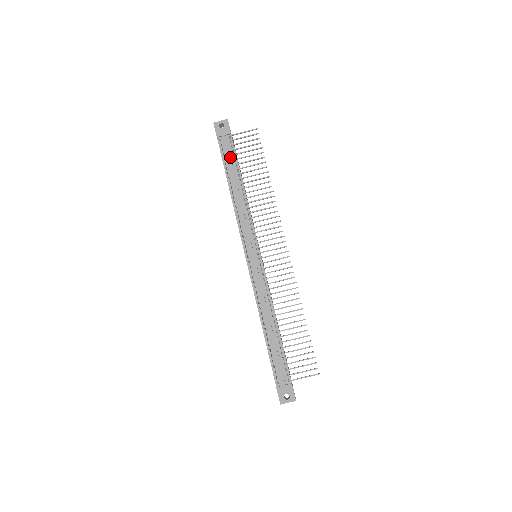
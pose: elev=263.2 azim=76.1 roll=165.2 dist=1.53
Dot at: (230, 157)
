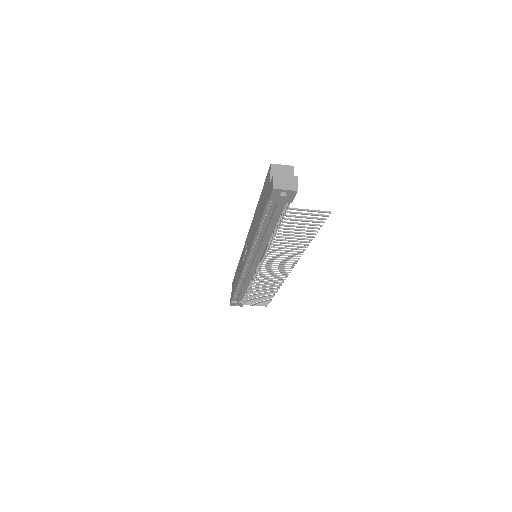
Dot at: (275, 218)
